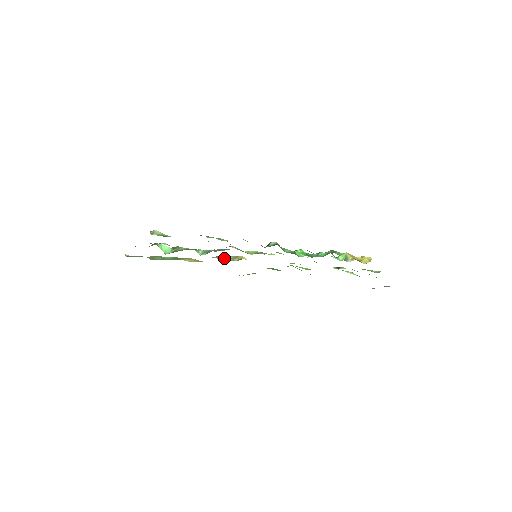
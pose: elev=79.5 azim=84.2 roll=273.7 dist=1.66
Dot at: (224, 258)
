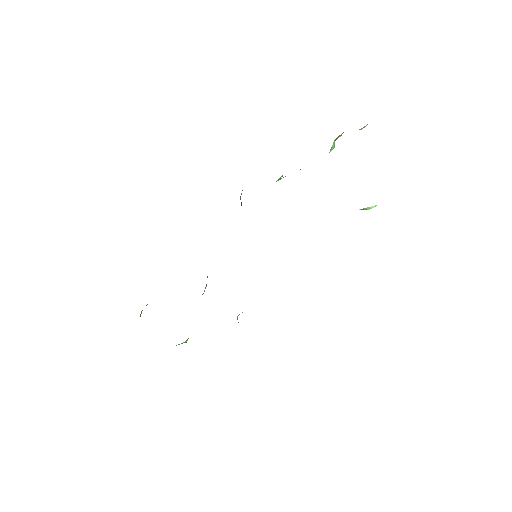
Dot at: occluded
